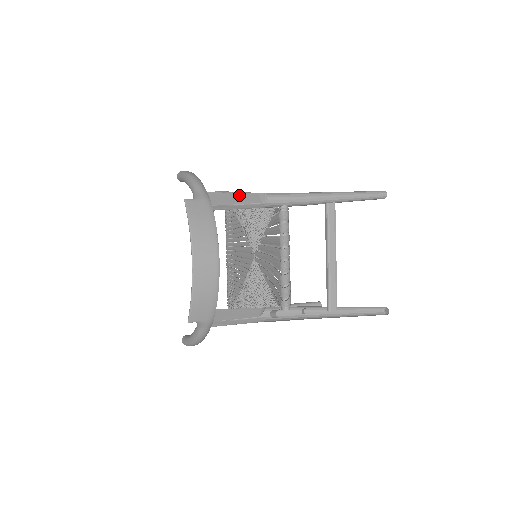
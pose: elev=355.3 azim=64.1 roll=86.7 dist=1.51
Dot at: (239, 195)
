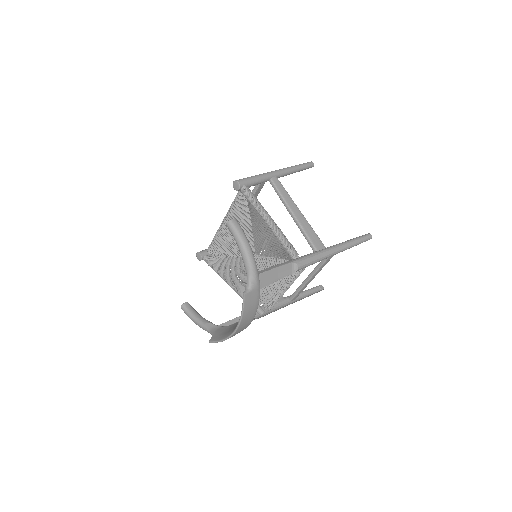
Dot at: (279, 270)
